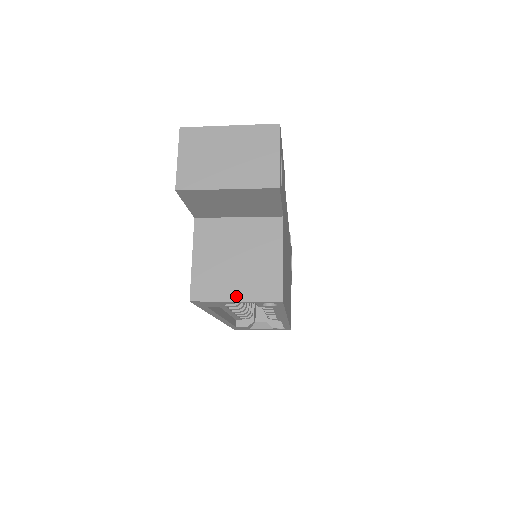
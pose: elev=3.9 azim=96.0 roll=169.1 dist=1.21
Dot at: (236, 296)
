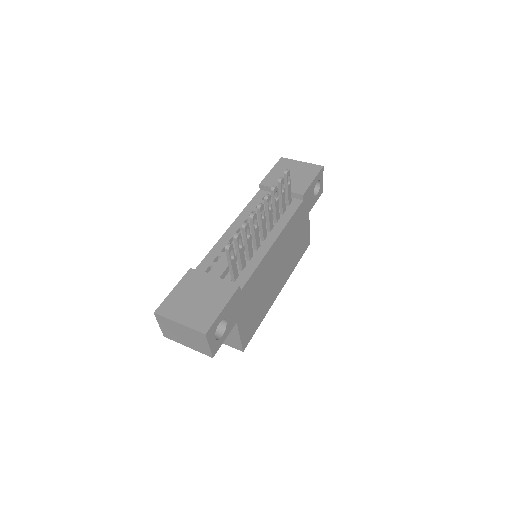
Dot at: occluded
